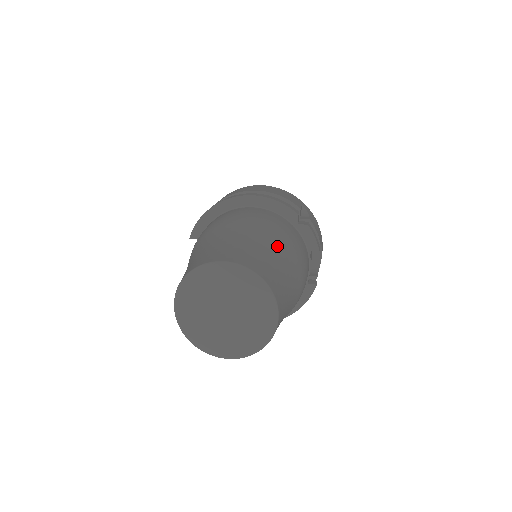
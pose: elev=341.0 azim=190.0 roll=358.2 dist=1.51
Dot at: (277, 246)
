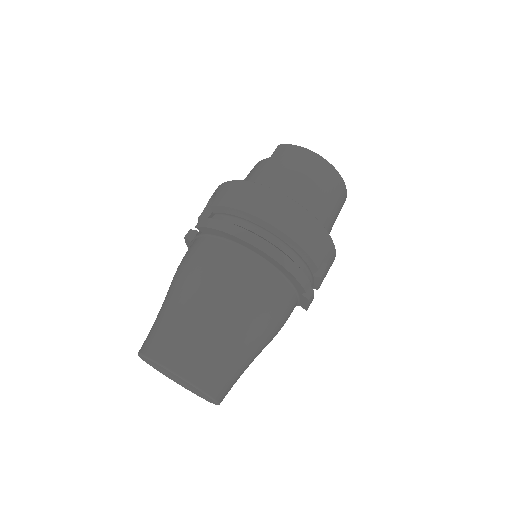
Dot at: (256, 343)
